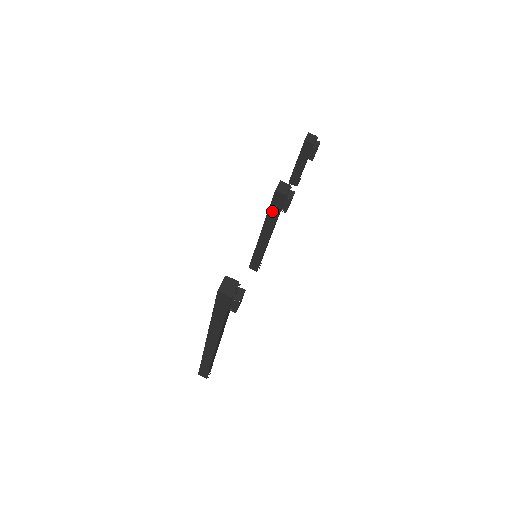
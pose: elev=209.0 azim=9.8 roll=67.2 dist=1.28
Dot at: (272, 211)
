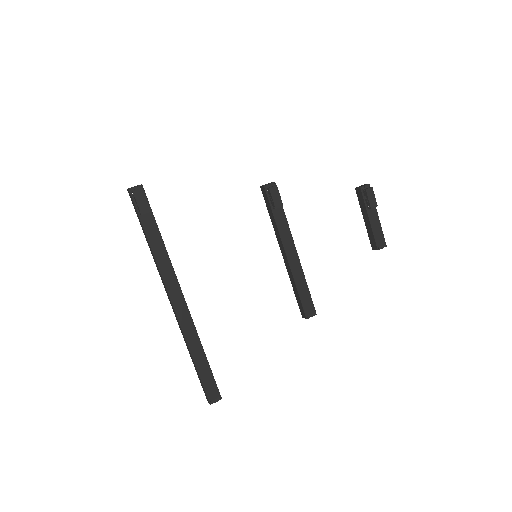
Dot at: (270, 213)
